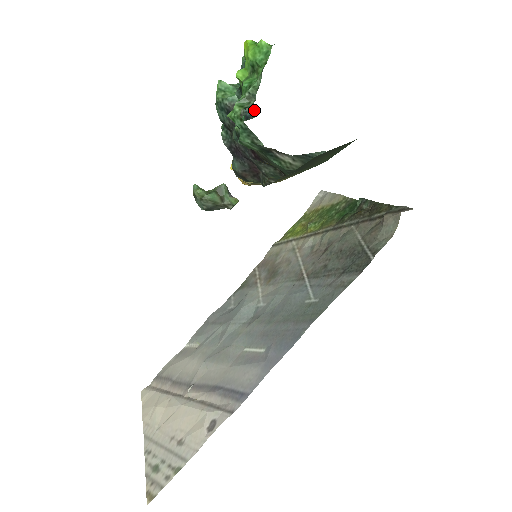
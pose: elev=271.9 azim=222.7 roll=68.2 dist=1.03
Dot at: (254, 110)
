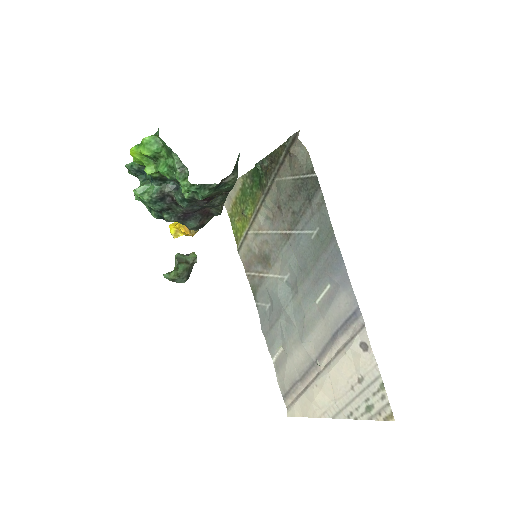
Dot at: occluded
